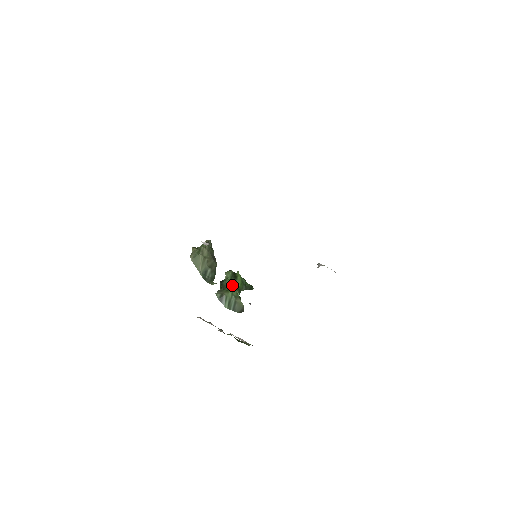
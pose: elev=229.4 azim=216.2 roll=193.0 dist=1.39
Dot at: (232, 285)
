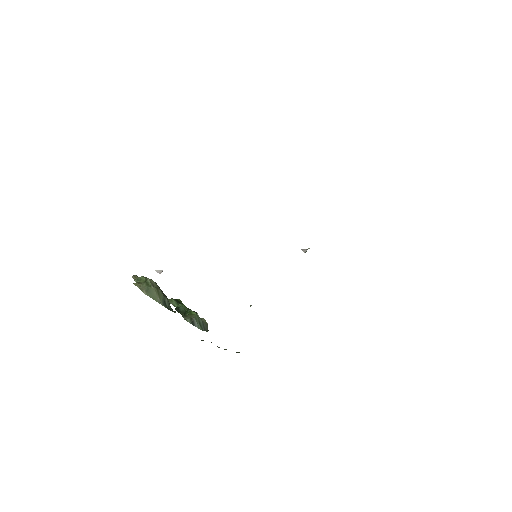
Dot at: (186, 309)
